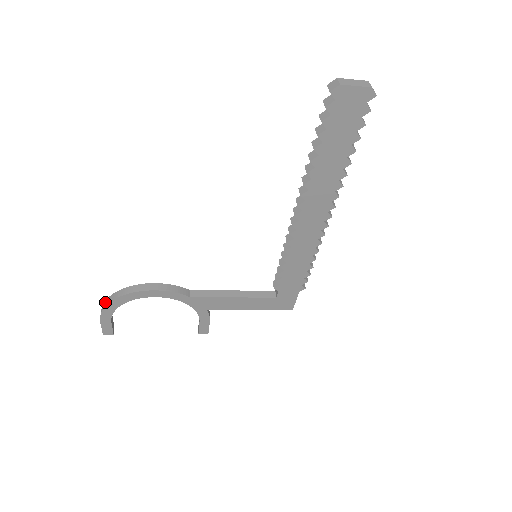
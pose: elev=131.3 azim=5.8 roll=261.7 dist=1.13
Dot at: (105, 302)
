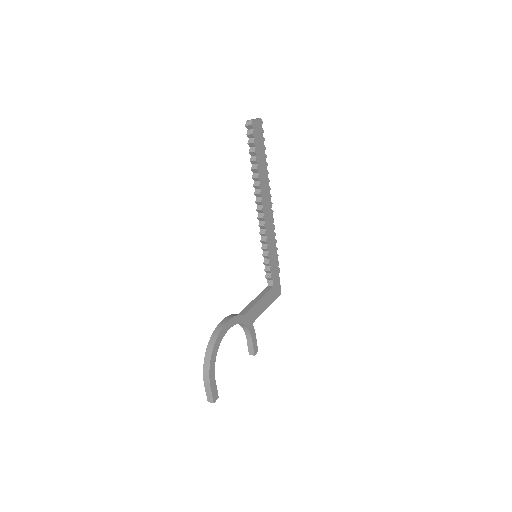
Dot at: (205, 362)
